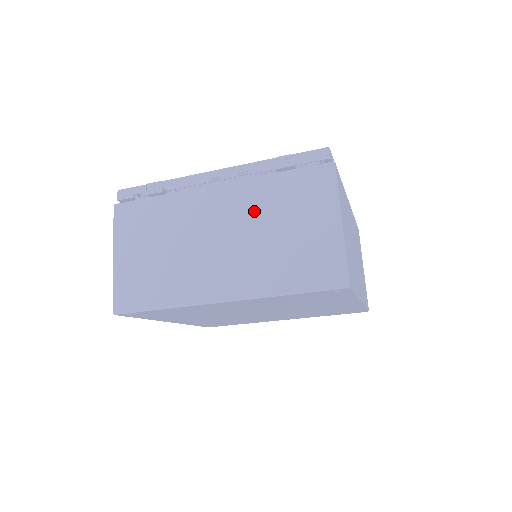
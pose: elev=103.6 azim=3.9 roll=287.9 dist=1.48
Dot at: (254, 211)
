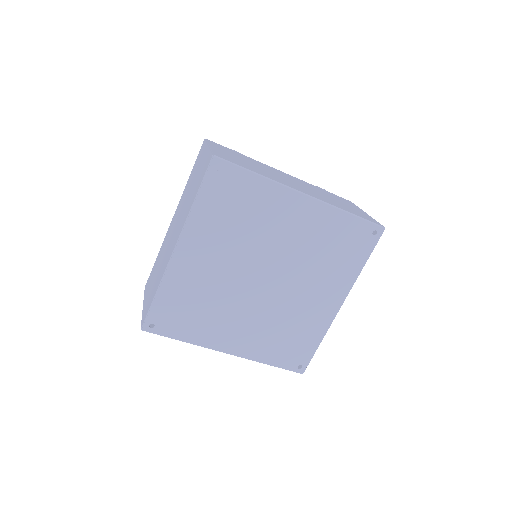
Dot at: (313, 188)
